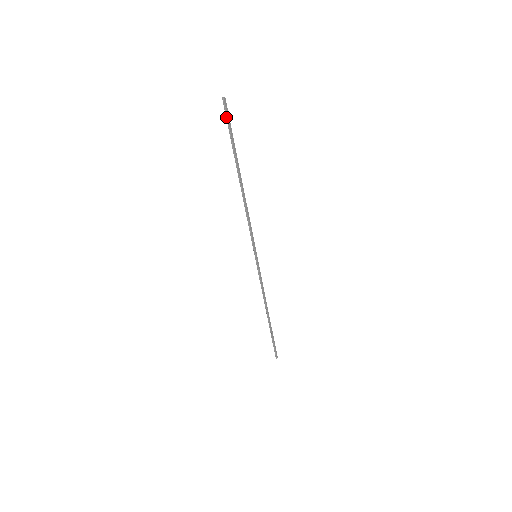
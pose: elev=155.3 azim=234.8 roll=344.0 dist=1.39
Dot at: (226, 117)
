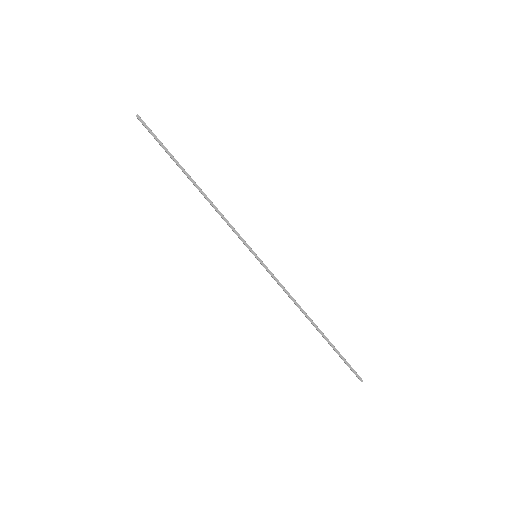
Dot at: (148, 131)
